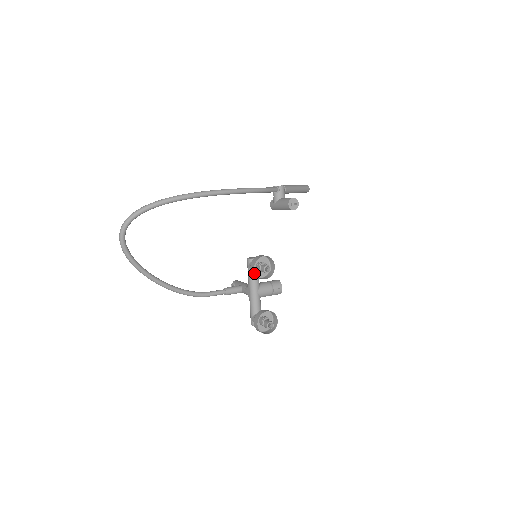
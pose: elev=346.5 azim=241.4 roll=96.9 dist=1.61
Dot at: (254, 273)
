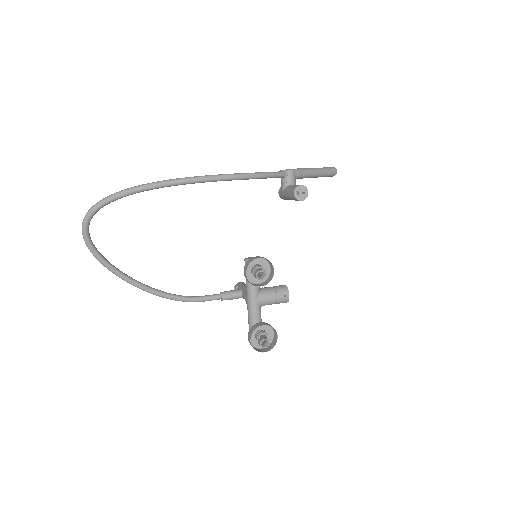
Dot at: occluded
